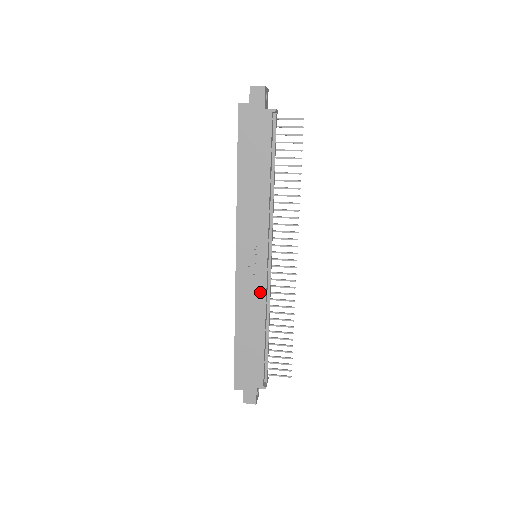
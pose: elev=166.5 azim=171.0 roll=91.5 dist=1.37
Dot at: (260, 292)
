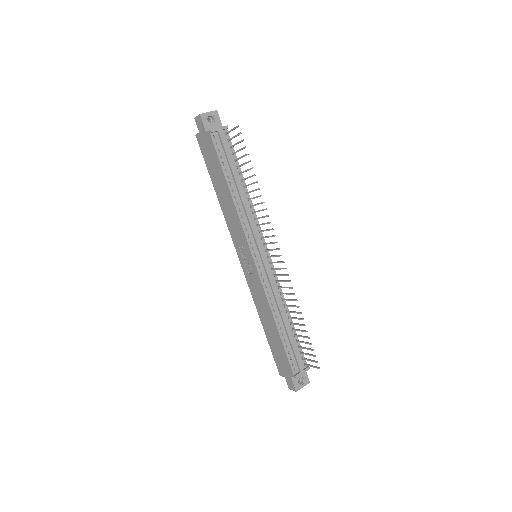
Dot at: (261, 289)
